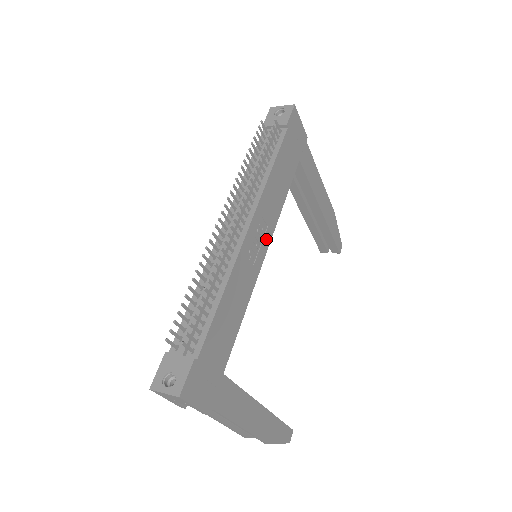
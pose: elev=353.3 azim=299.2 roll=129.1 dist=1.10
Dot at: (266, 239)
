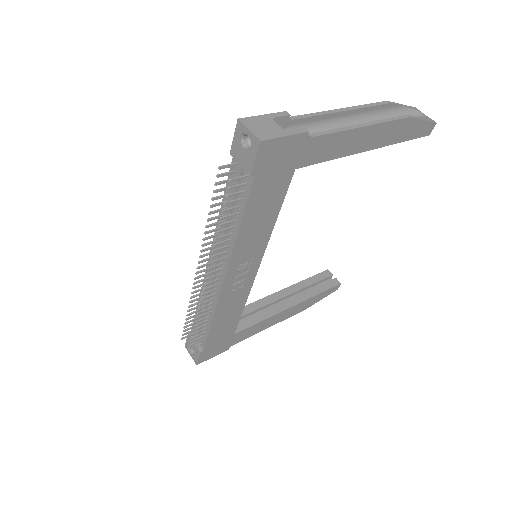
Dot at: (254, 263)
